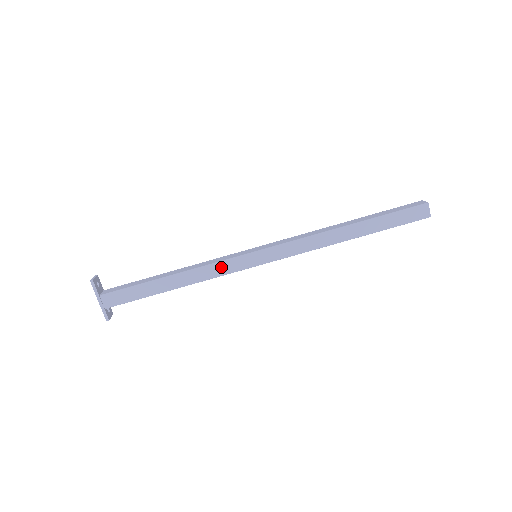
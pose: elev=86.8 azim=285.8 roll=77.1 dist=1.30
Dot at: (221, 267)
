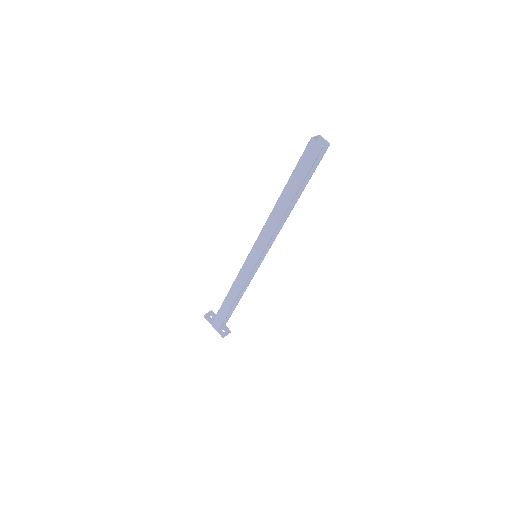
Dot at: (242, 275)
